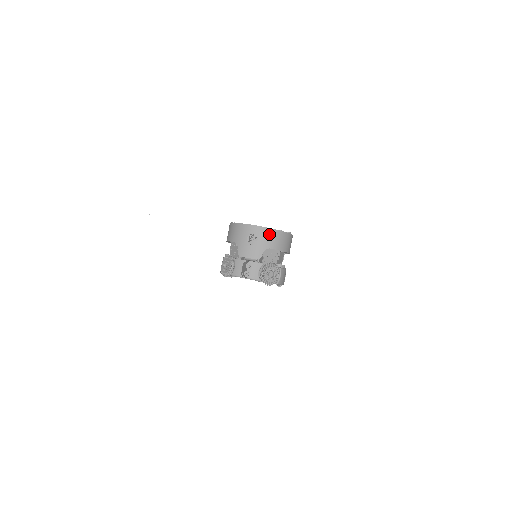
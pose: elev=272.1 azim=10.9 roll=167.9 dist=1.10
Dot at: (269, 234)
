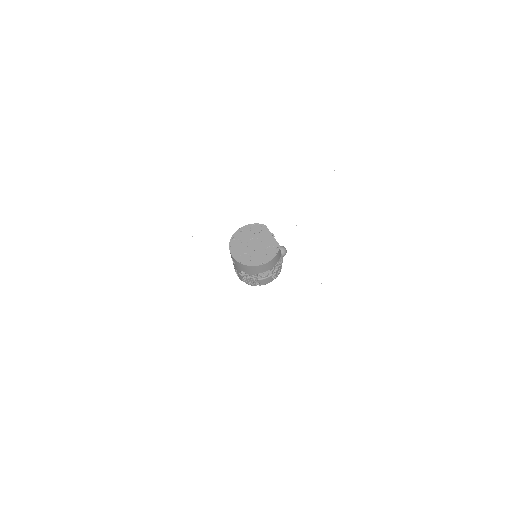
Dot at: (240, 265)
